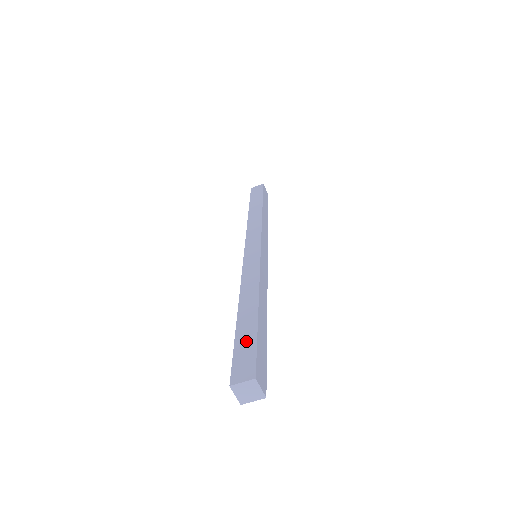
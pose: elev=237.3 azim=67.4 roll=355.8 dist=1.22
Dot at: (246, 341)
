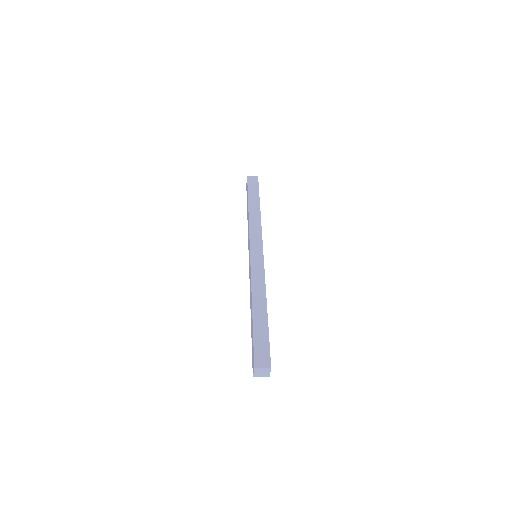
Dot at: (262, 337)
